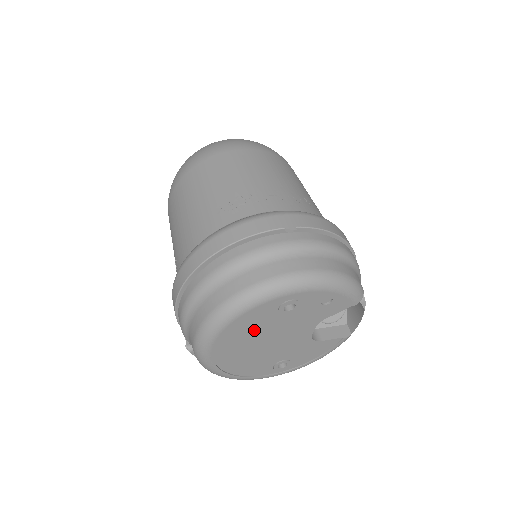
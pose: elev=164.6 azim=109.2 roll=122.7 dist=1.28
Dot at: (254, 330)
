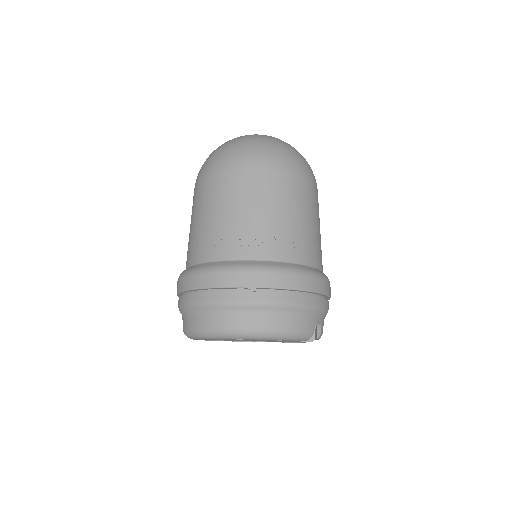
Dot at: occluded
